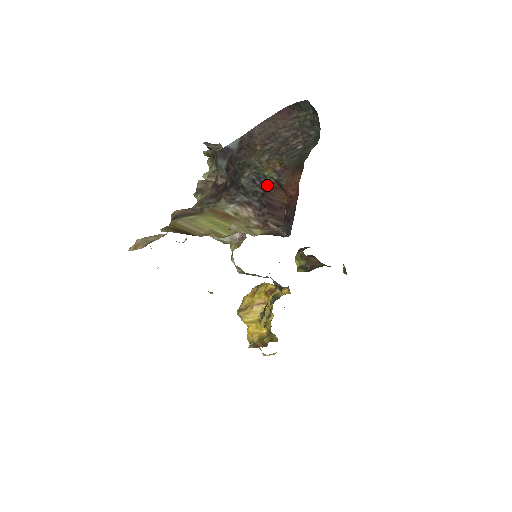
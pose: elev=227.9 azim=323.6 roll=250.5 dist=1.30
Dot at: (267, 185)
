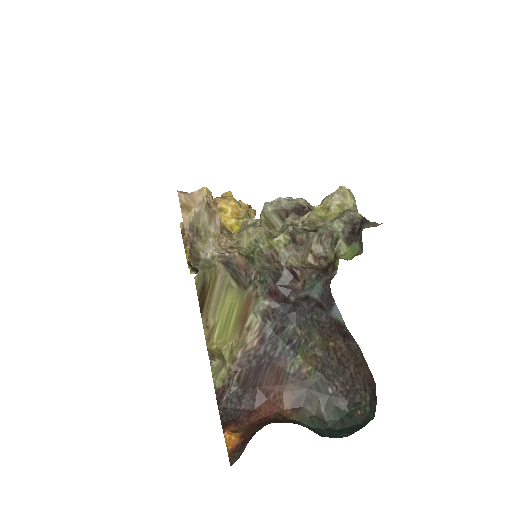
Dot at: (283, 361)
